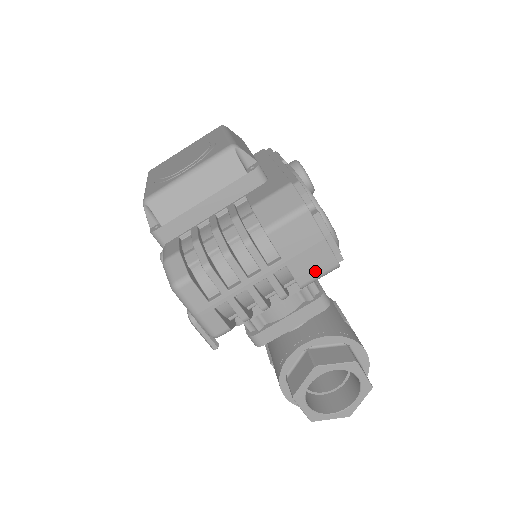
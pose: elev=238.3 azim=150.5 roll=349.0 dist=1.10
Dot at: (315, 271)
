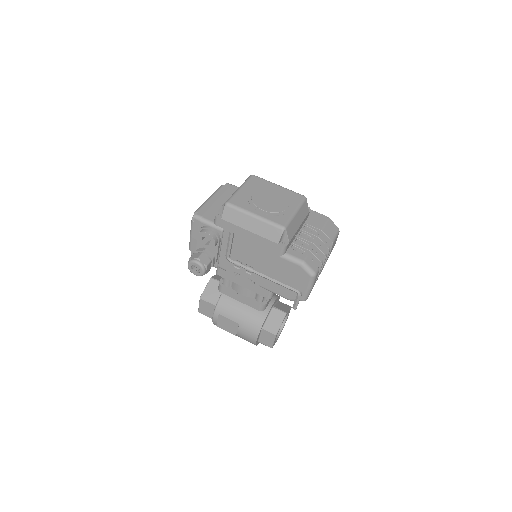
Dot at: occluded
